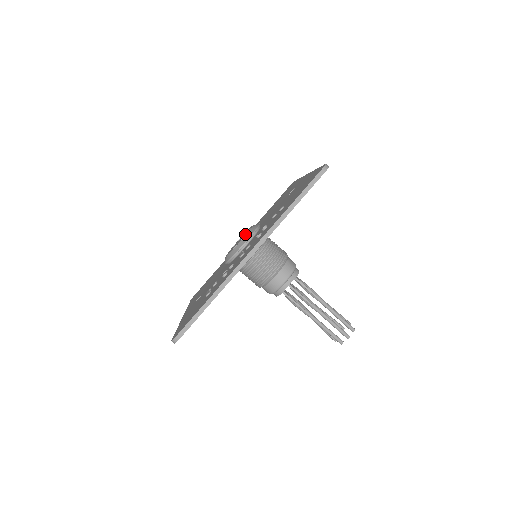
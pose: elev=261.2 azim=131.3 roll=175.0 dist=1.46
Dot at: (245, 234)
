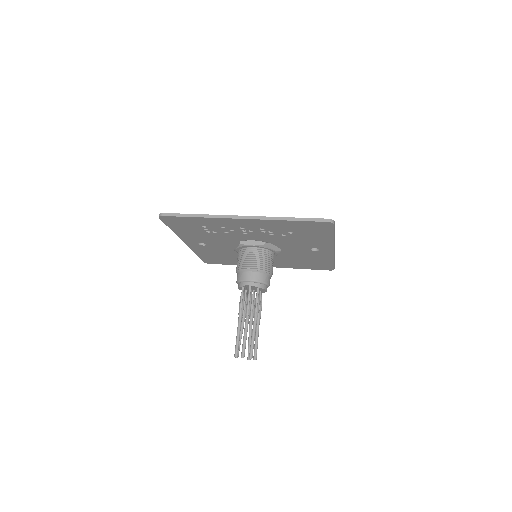
Dot at: occluded
